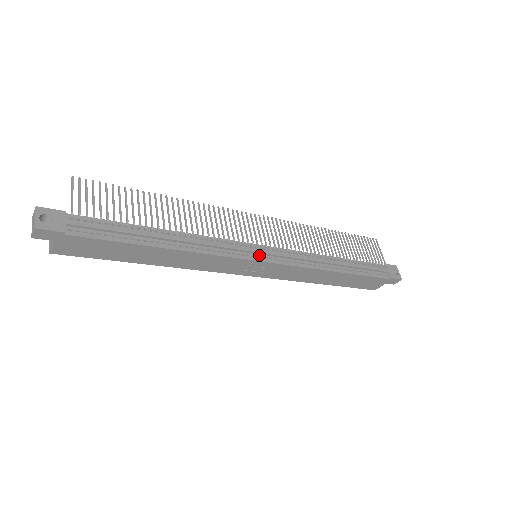
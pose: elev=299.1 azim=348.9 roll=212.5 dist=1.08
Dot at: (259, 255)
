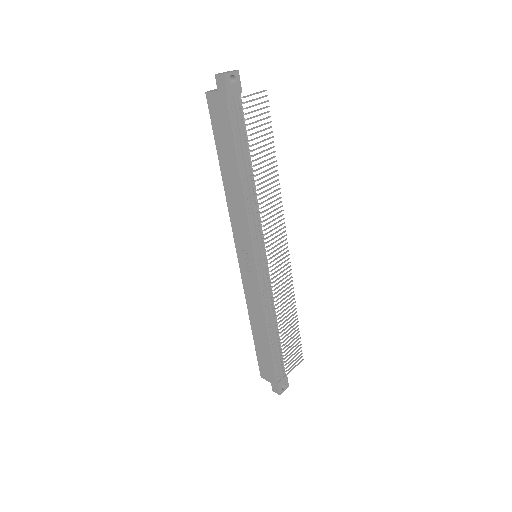
Dot at: (259, 256)
